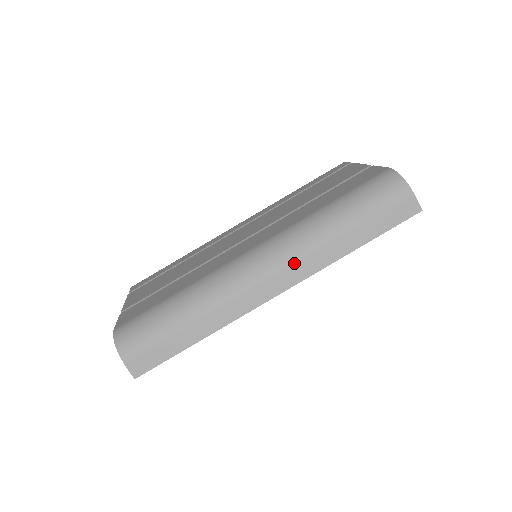
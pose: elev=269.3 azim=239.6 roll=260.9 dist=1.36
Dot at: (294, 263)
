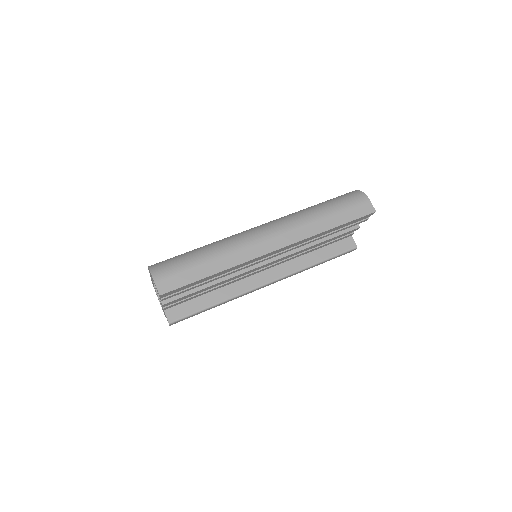
Dot at: (288, 231)
